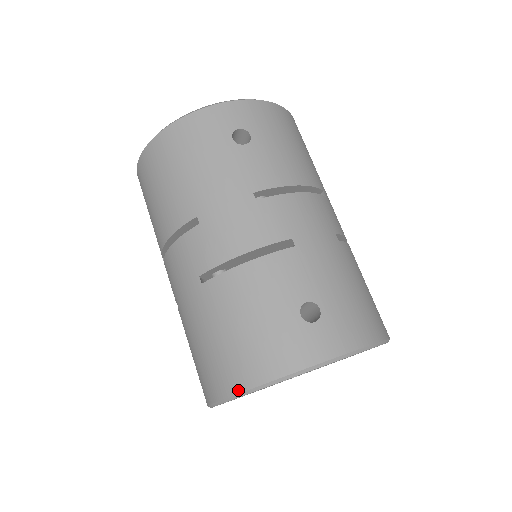
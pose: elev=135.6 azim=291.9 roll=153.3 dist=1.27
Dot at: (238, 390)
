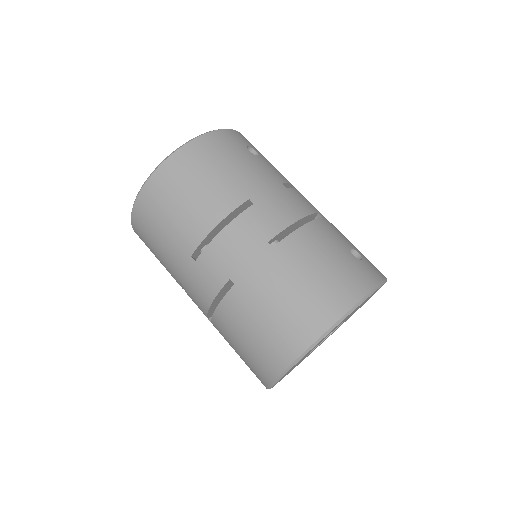
Dot at: (339, 315)
